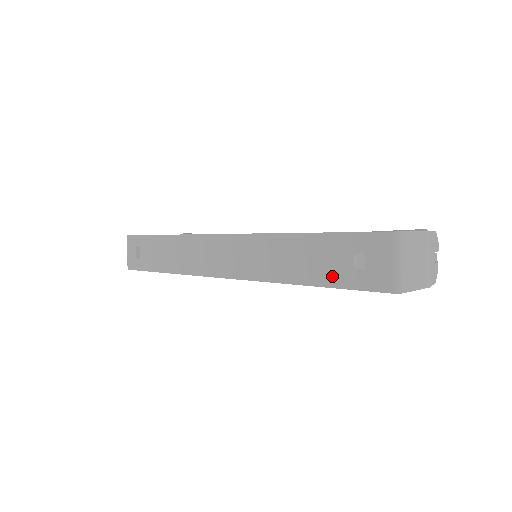
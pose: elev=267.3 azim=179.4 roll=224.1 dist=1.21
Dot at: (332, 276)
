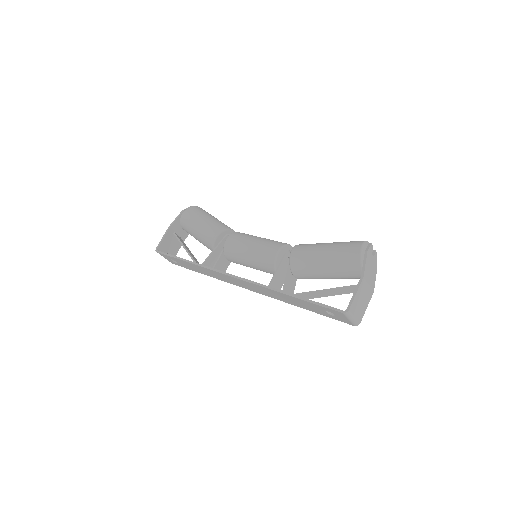
Dot at: (318, 312)
